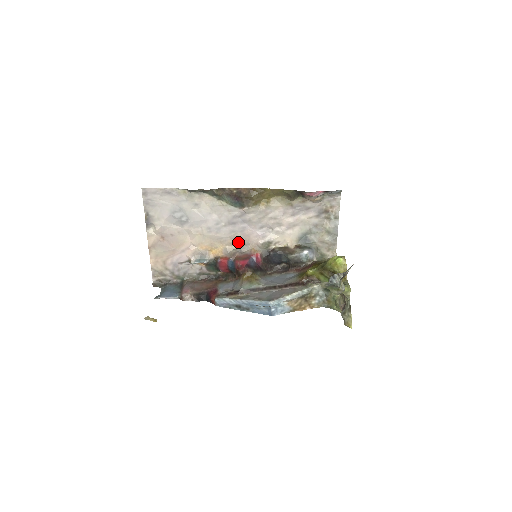
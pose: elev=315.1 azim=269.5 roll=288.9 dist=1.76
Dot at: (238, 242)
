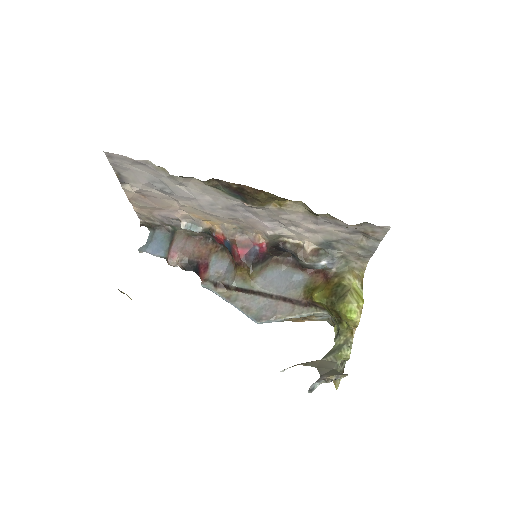
Dot at: (240, 224)
